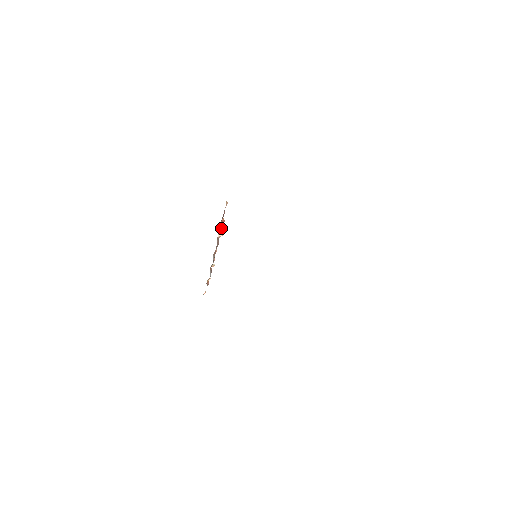
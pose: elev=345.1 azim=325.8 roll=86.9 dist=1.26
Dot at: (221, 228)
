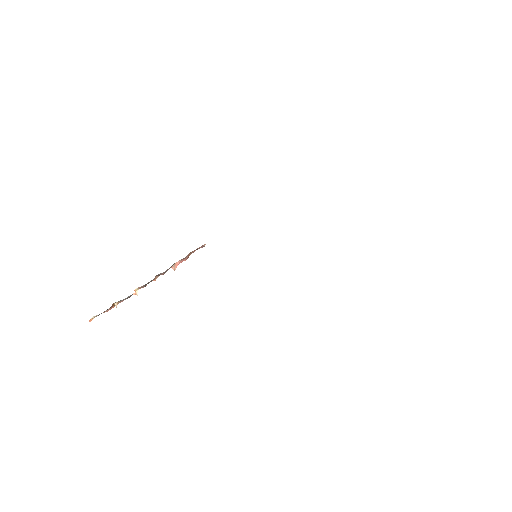
Dot at: (183, 260)
